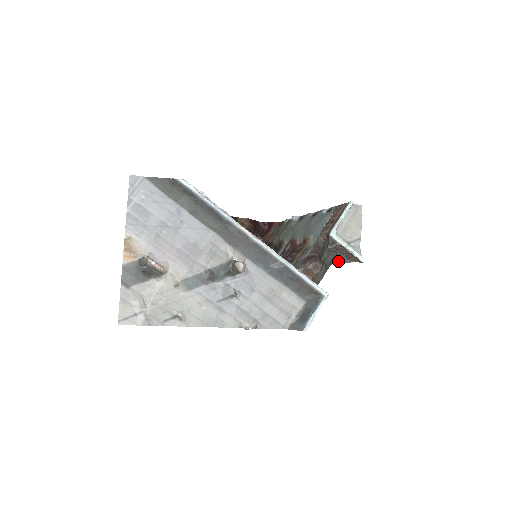
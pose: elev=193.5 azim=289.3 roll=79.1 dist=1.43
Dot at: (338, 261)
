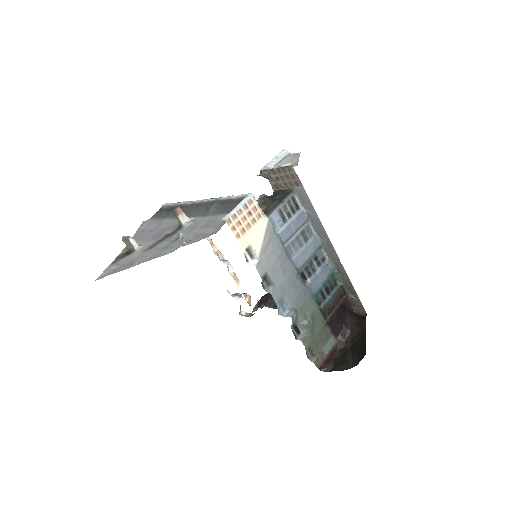
Dot at: (311, 205)
